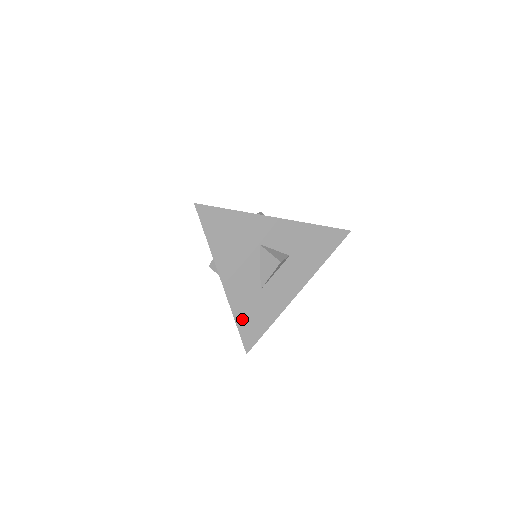
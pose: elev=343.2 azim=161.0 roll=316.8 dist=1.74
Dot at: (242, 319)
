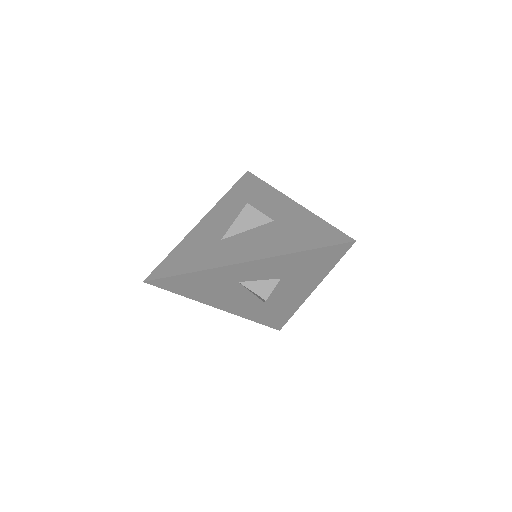
Dot at: (259, 319)
